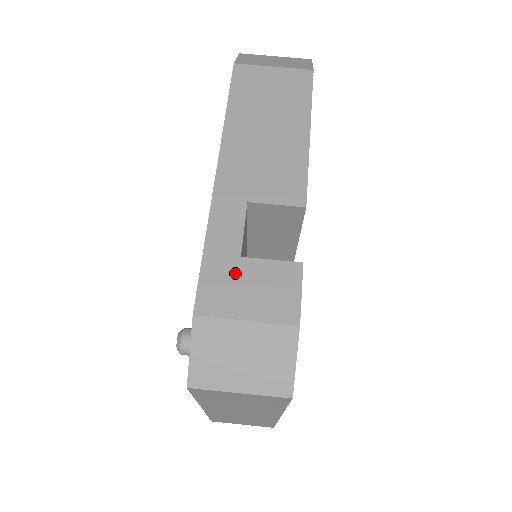
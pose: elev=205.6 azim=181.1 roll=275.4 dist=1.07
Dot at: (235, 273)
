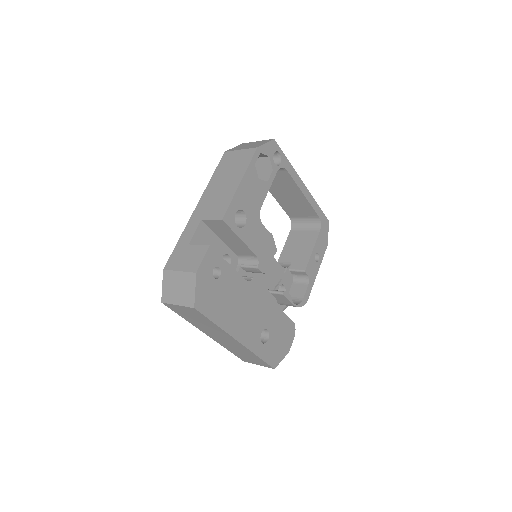
Dot at: (184, 252)
